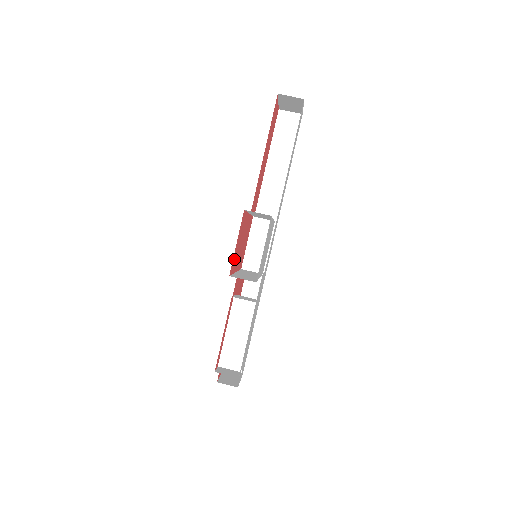
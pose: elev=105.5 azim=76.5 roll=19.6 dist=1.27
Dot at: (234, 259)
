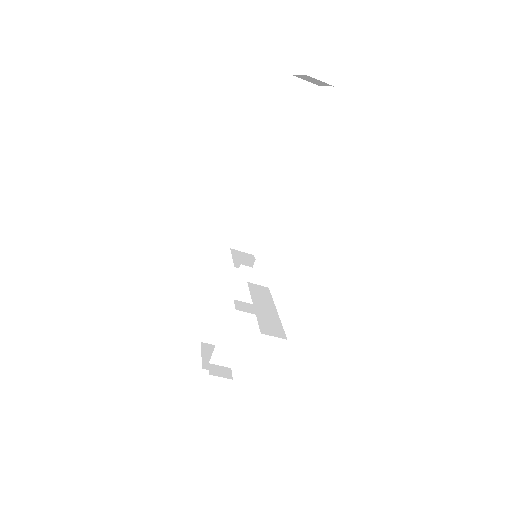
Dot at: occluded
